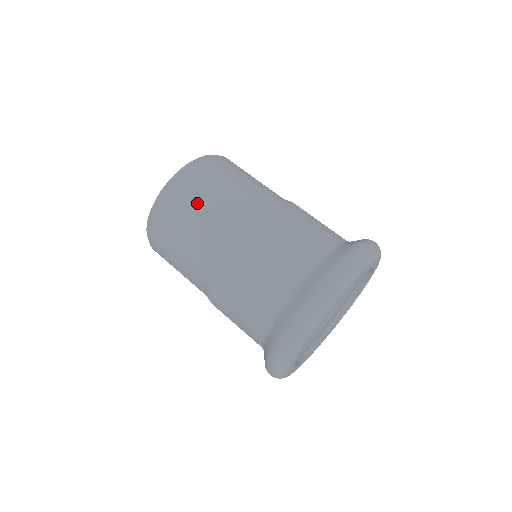
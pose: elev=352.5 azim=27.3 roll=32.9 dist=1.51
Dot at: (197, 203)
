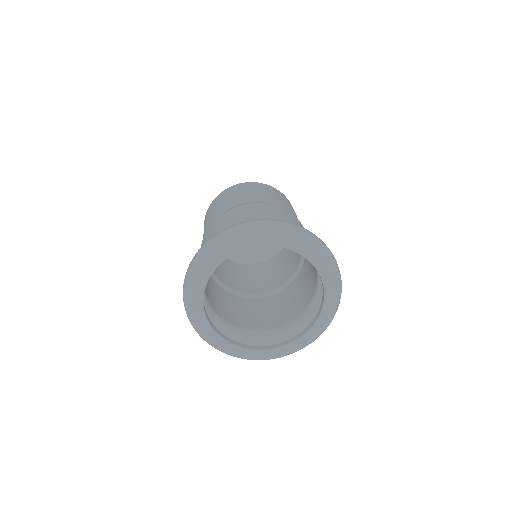
Dot at: occluded
